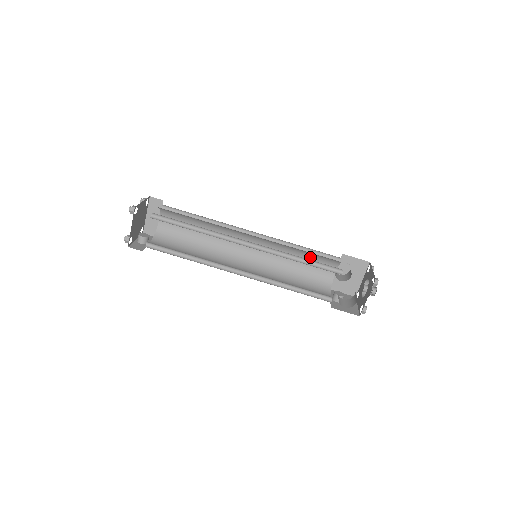
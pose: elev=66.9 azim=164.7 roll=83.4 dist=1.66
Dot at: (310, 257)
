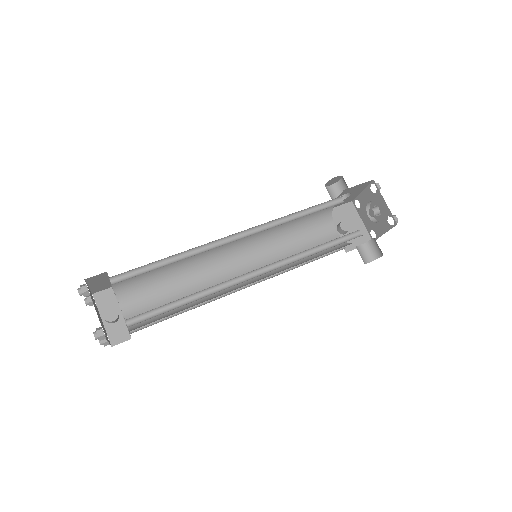
Dot at: (309, 212)
